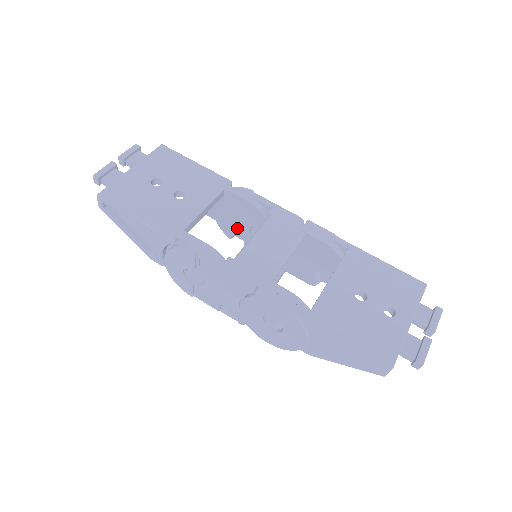
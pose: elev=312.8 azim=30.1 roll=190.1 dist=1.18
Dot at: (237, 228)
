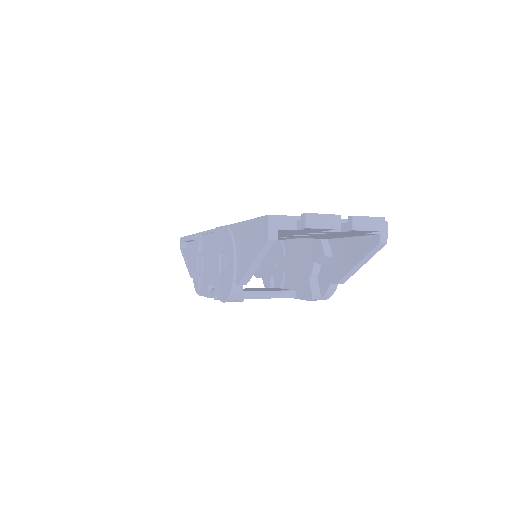
Dot at: (271, 273)
